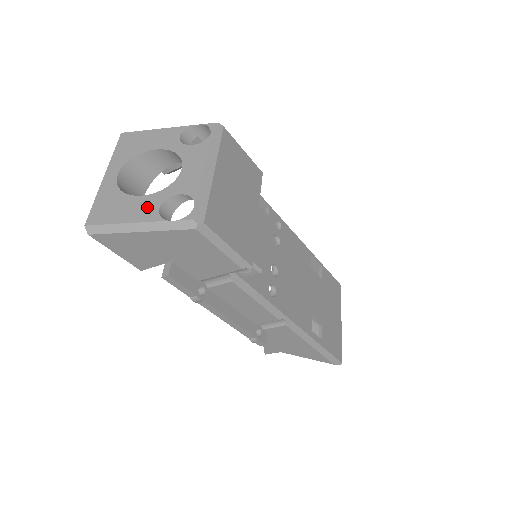
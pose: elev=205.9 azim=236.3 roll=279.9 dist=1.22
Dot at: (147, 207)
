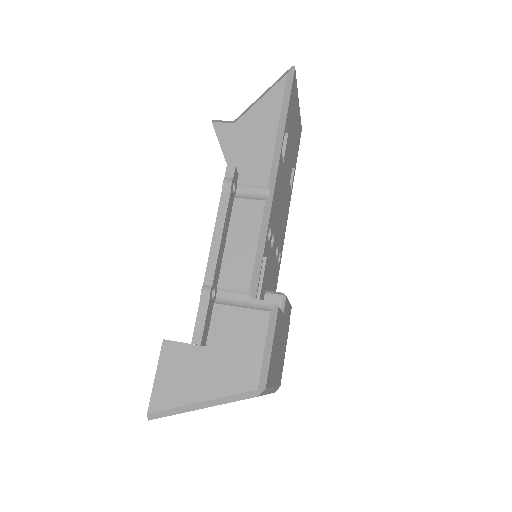
Dot at: occluded
